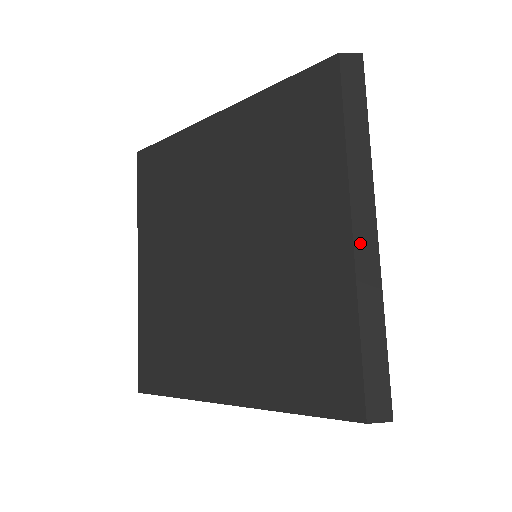
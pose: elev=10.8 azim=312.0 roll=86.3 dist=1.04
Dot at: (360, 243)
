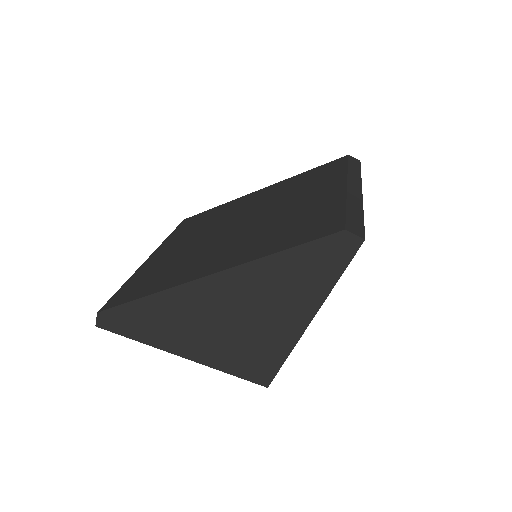
Dot at: (351, 188)
